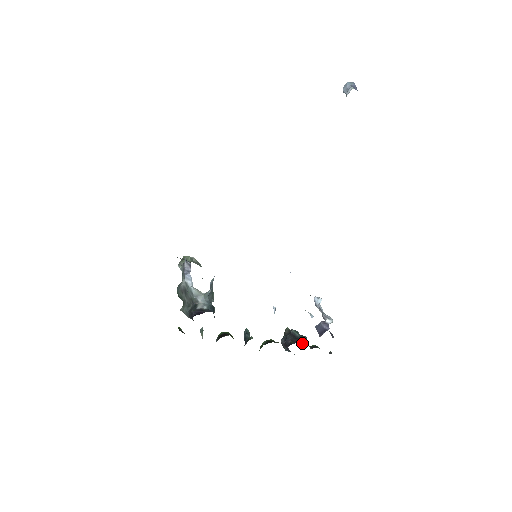
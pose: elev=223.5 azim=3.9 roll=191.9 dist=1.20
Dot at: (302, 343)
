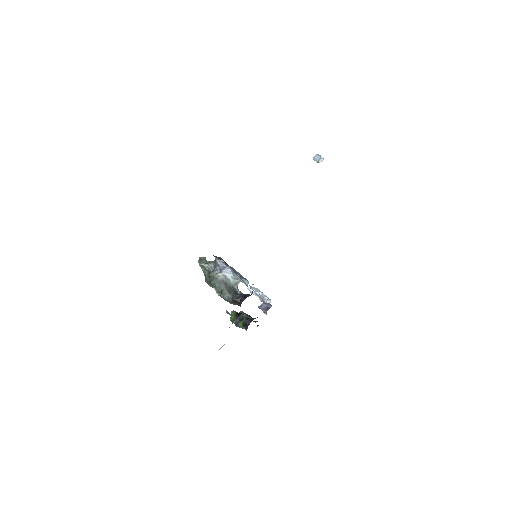
Dot at: occluded
